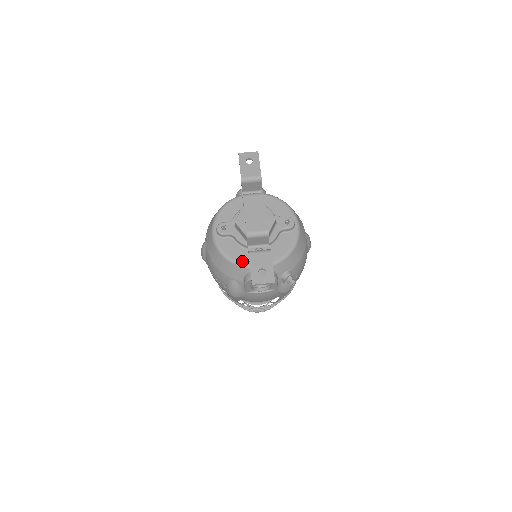
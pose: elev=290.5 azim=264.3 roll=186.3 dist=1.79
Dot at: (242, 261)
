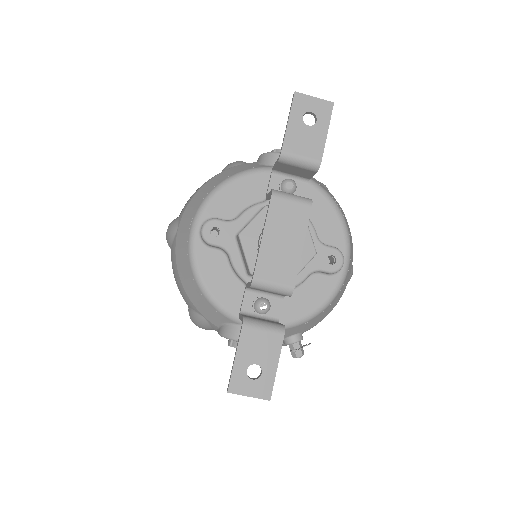
Dot at: (227, 305)
